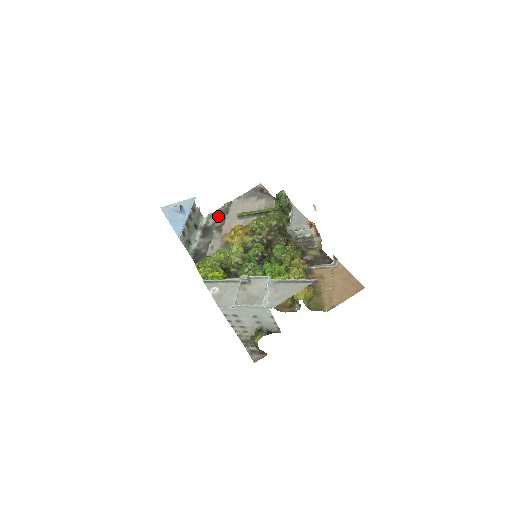
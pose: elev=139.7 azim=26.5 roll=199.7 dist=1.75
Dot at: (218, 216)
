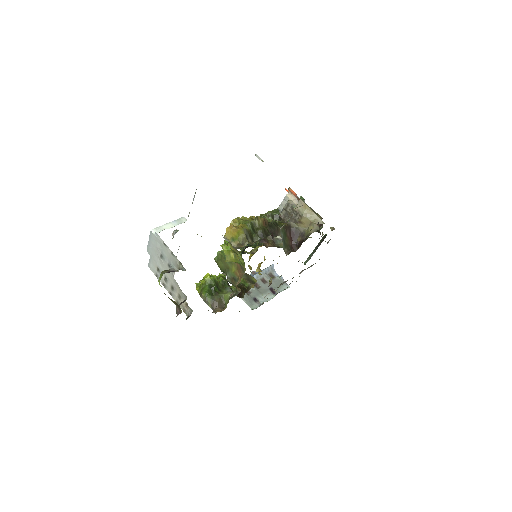
Dot at: occluded
